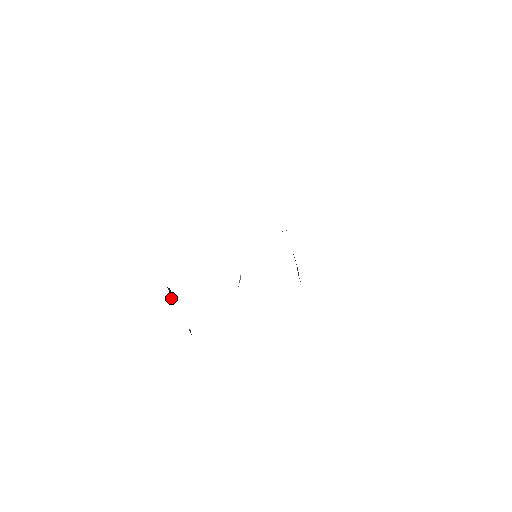
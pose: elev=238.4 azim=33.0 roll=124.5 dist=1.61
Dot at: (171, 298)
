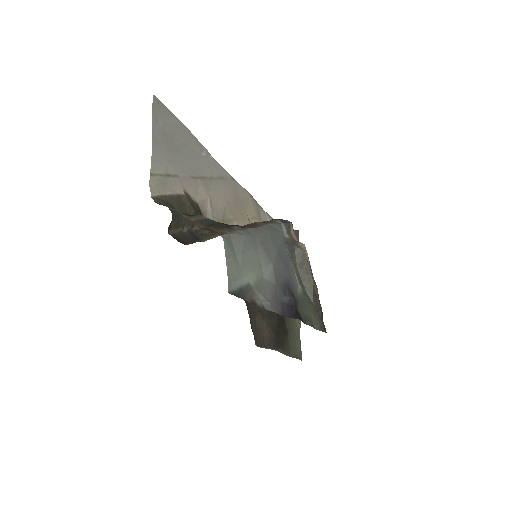
Dot at: occluded
